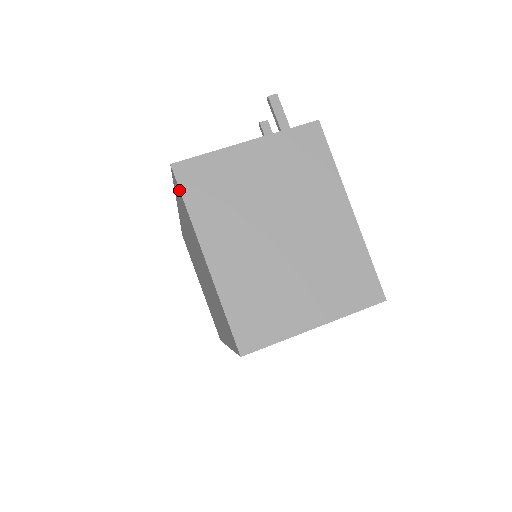
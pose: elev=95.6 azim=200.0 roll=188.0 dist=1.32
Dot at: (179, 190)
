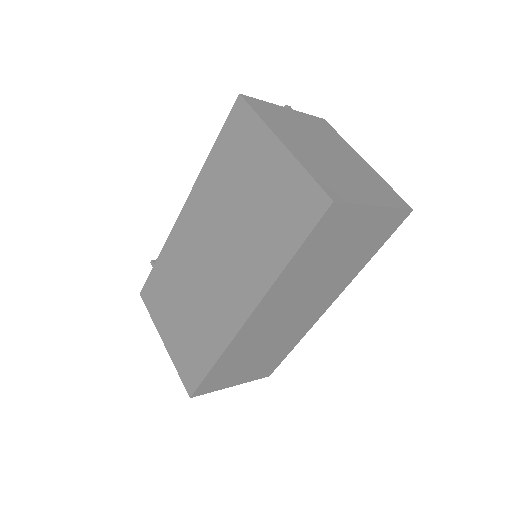
Dot at: (248, 109)
